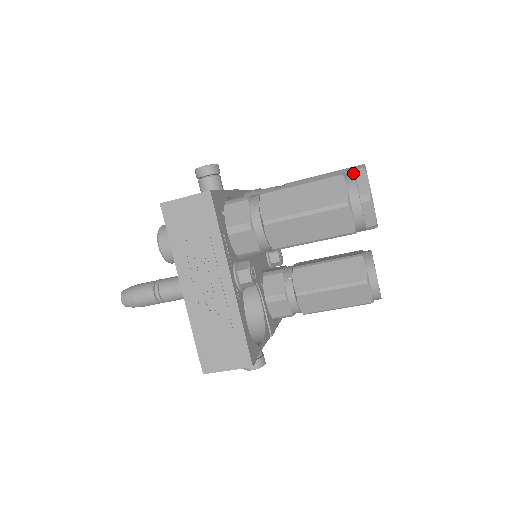
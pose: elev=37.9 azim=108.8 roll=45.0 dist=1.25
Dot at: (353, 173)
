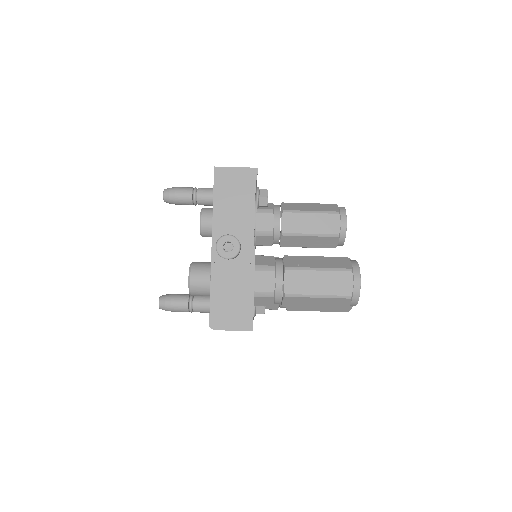
Dot at: occluded
